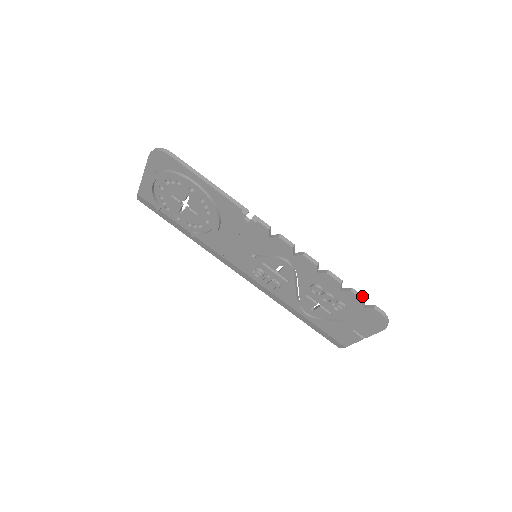
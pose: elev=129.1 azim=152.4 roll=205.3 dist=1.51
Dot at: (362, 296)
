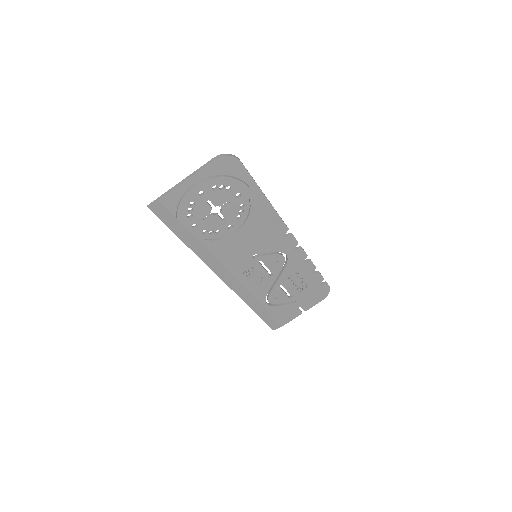
Dot at: (322, 276)
